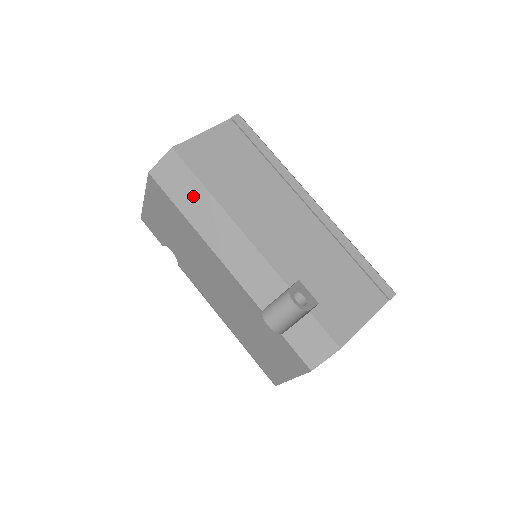
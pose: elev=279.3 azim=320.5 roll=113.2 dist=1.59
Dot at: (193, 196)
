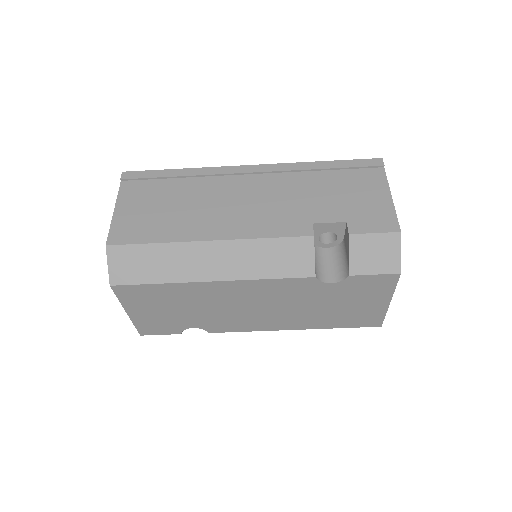
Dot at: (165, 260)
